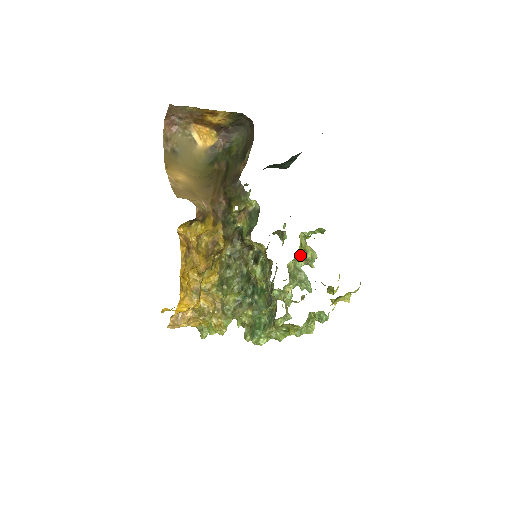
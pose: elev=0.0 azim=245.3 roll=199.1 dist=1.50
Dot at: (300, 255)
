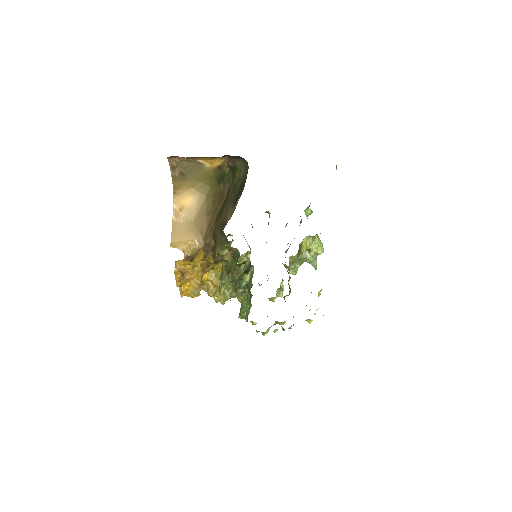
Dot at: occluded
